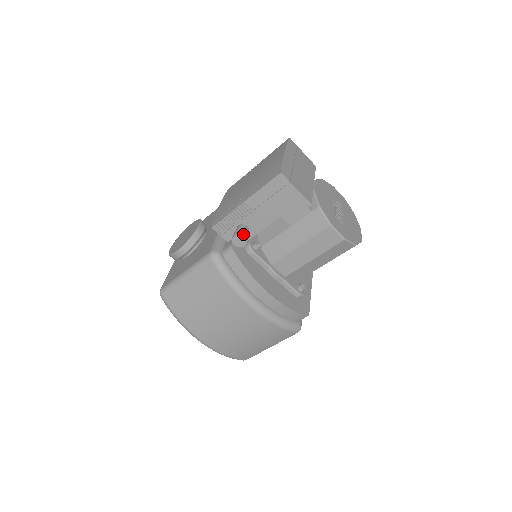
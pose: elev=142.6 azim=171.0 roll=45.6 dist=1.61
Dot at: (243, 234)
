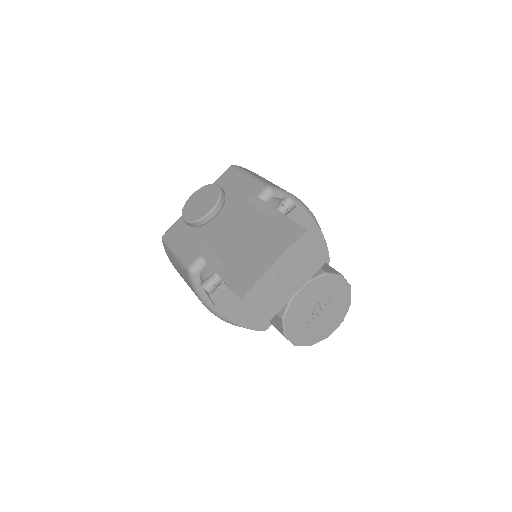
Dot at: (209, 289)
